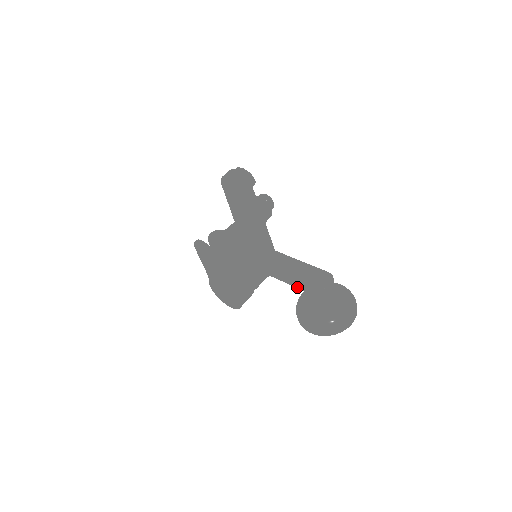
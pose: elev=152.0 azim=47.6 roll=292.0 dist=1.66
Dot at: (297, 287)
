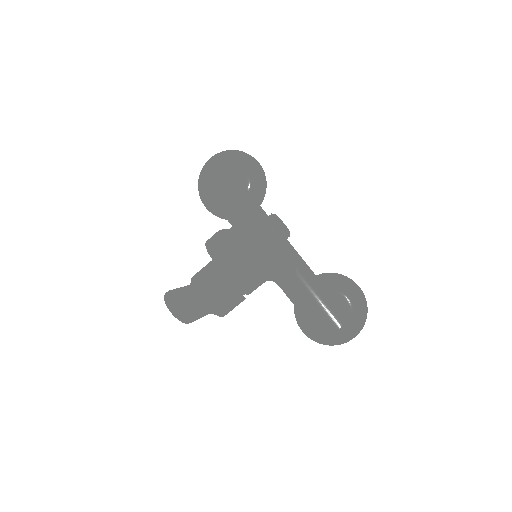
Dot at: occluded
